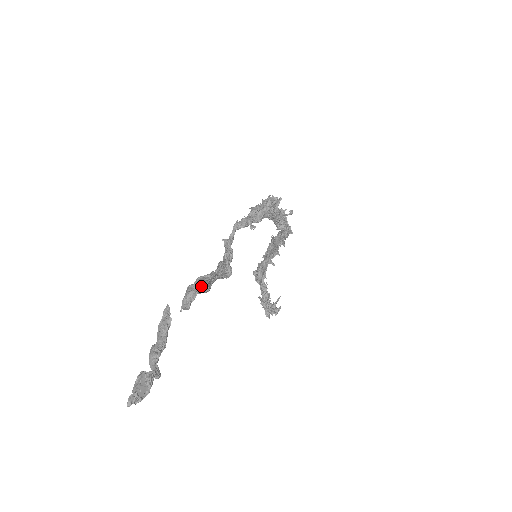
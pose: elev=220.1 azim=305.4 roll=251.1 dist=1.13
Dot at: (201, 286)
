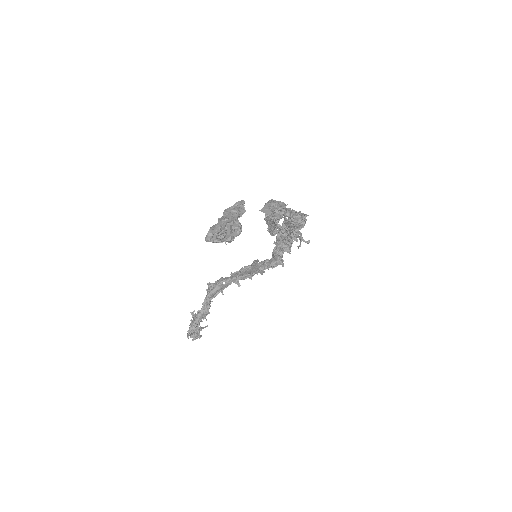
Dot at: occluded
